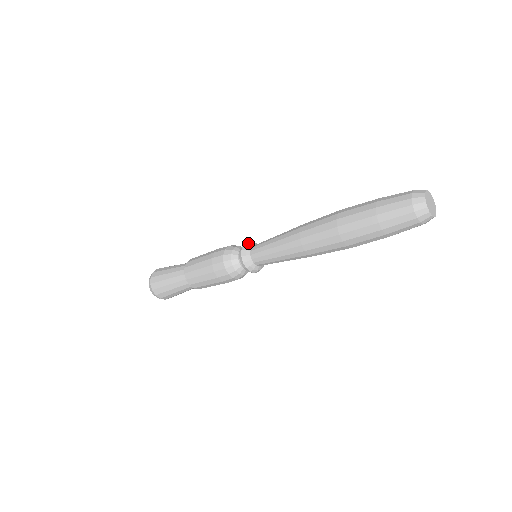
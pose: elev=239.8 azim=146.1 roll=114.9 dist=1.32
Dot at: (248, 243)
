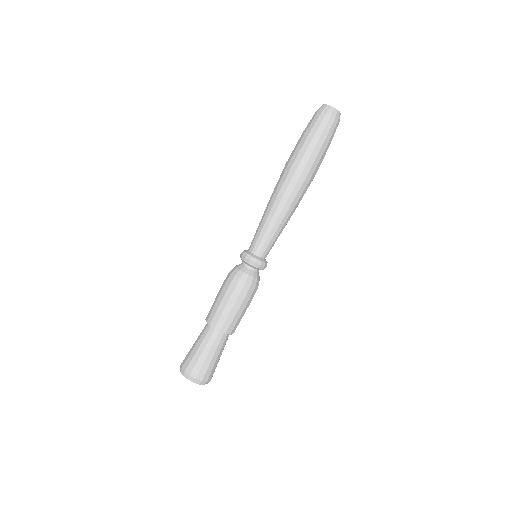
Dot at: occluded
